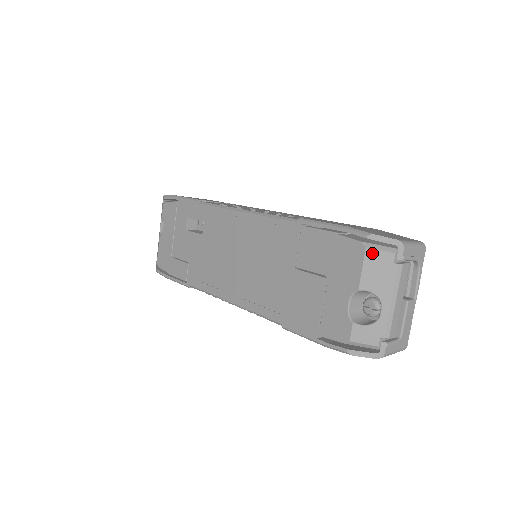
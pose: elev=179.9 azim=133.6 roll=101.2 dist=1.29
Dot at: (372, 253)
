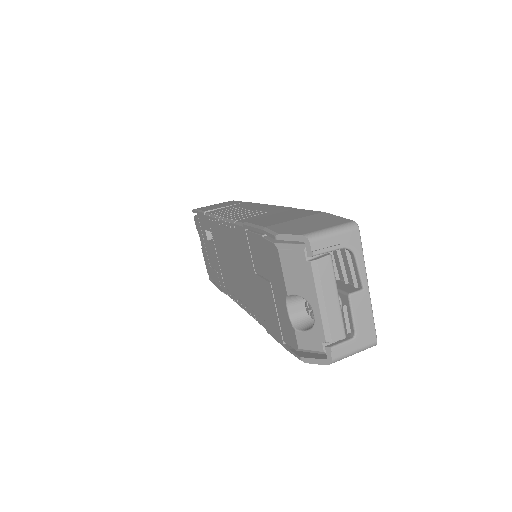
Dot at: (285, 254)
